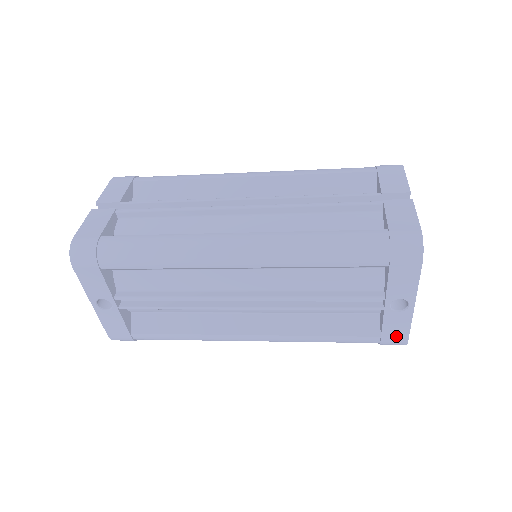
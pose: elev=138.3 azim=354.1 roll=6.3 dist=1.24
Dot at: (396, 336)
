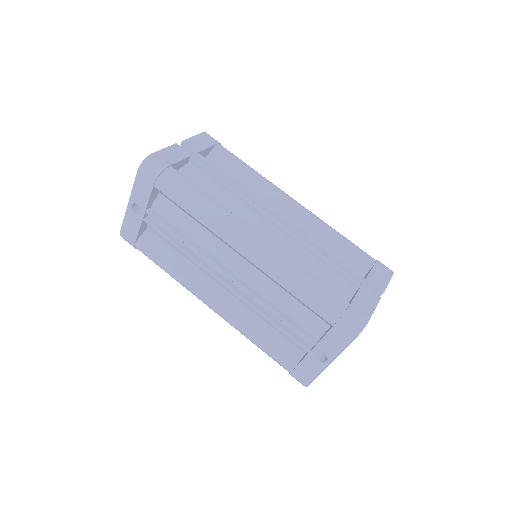
Dot at: (304, 376)
